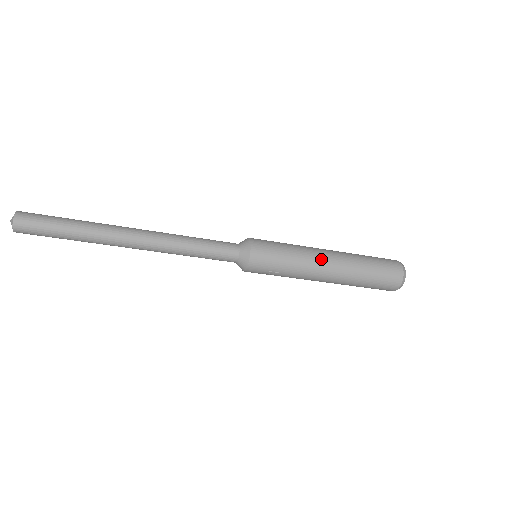
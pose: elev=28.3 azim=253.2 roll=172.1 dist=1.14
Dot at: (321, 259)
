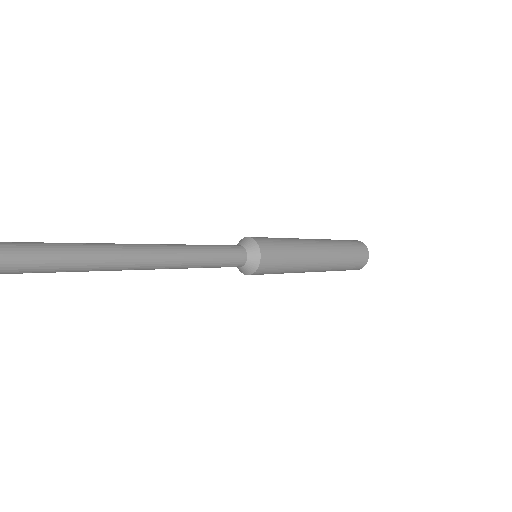
Dot at: (314, 264)
